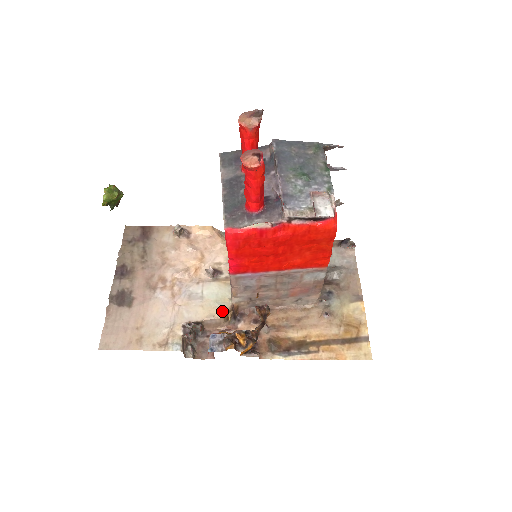
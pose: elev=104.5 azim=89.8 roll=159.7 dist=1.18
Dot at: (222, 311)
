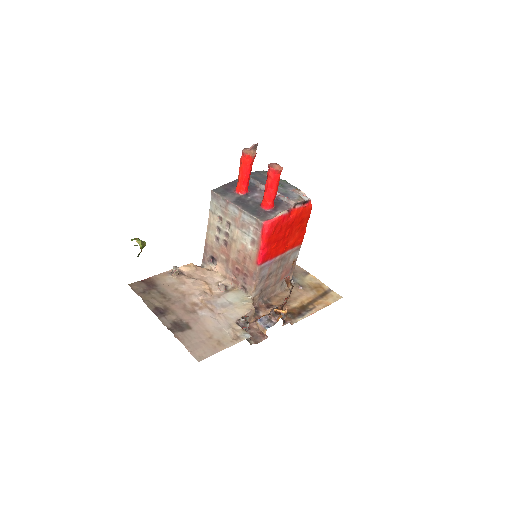
Dot at: (252, 304)
